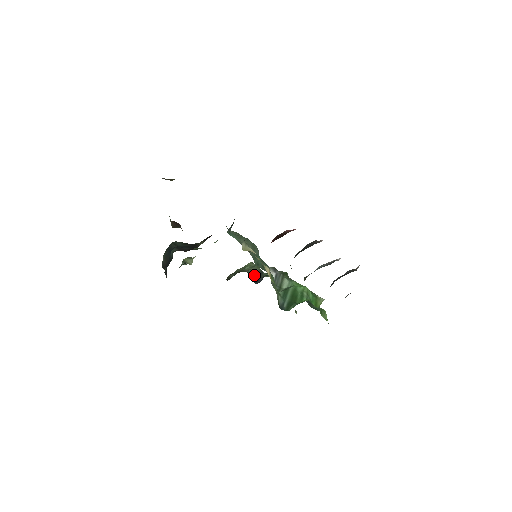
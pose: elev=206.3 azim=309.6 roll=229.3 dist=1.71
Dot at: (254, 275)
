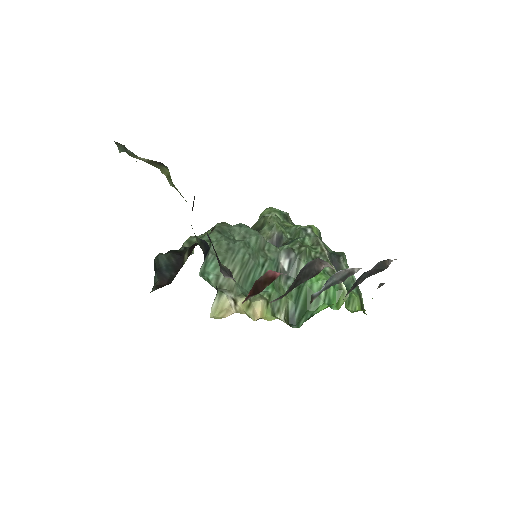
Dot at: occluded
